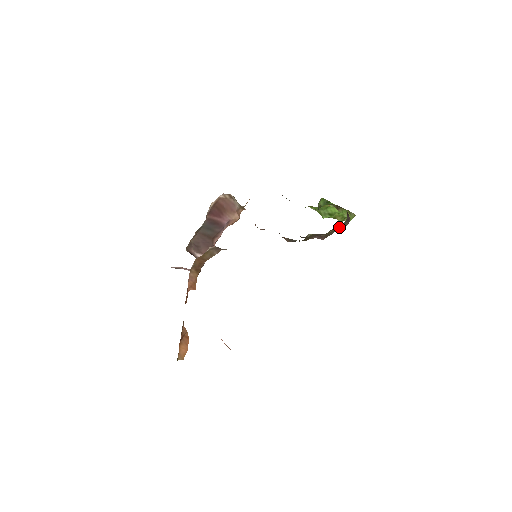
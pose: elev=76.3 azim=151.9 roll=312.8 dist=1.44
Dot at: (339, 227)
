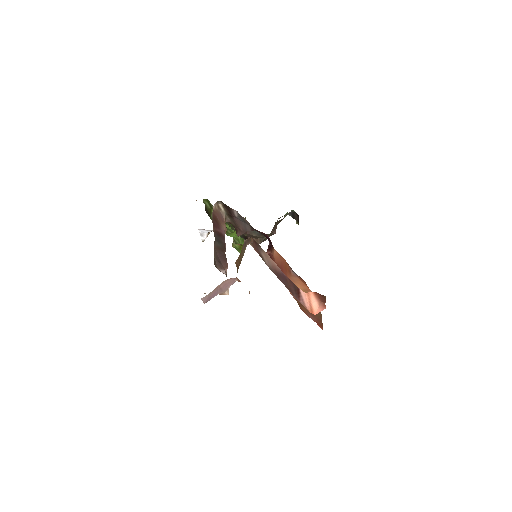
Dot at: occluded
